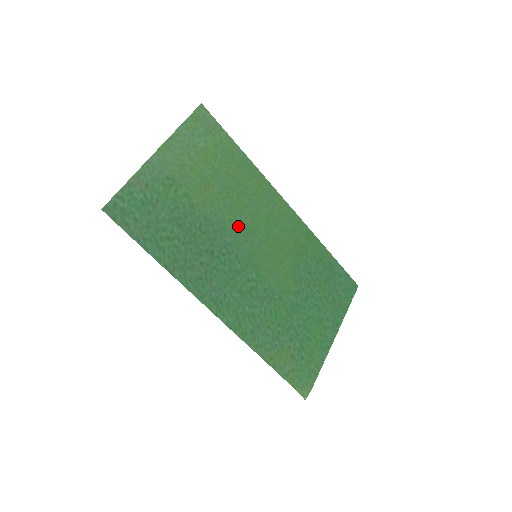
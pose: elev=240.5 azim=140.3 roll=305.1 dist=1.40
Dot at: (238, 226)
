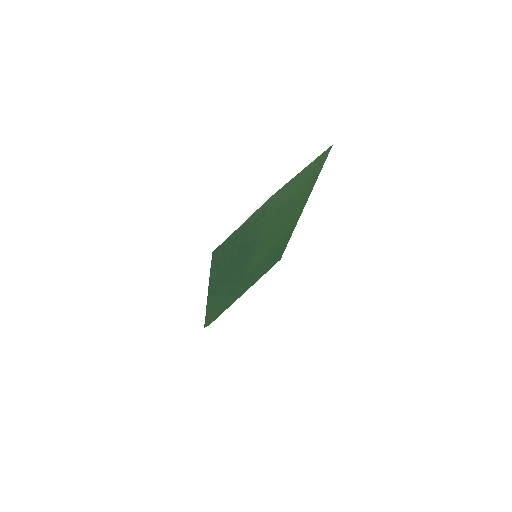
Dot at: (266, 238)
